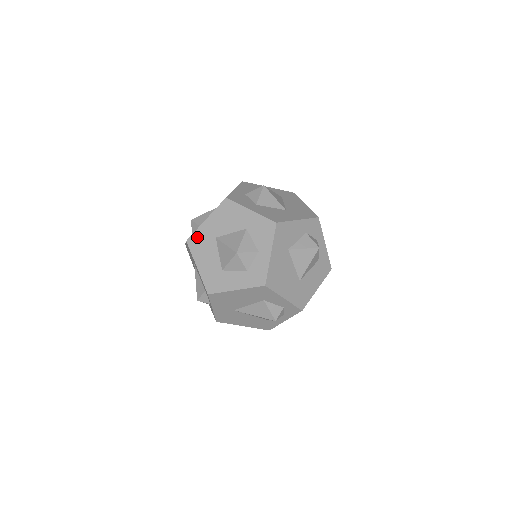
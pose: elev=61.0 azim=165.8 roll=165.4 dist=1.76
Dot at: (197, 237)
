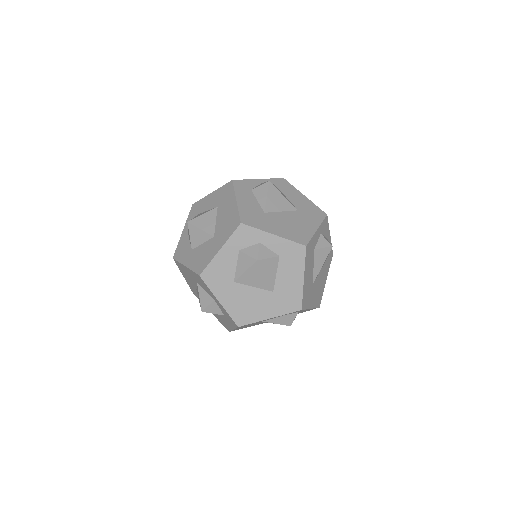
Dot at: (192, 290)
